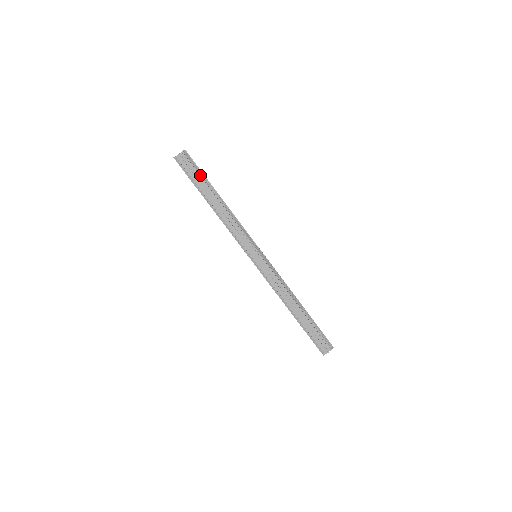
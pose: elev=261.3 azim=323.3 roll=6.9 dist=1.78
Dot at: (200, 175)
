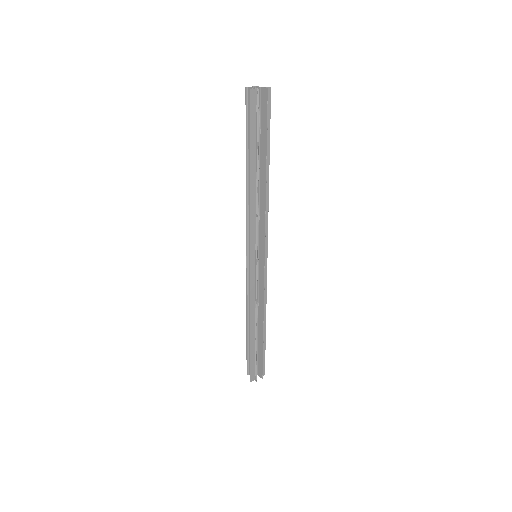
Dot at: (250, 134)
